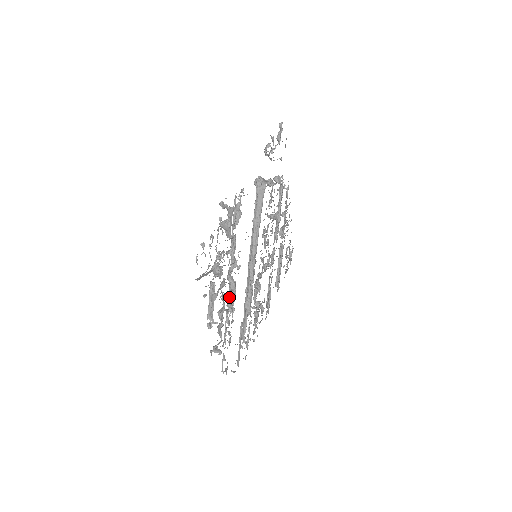
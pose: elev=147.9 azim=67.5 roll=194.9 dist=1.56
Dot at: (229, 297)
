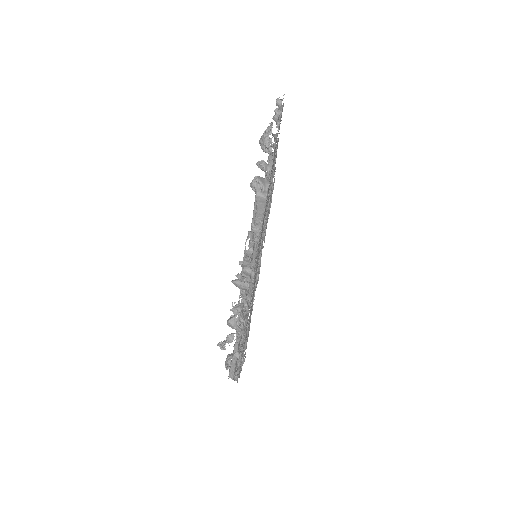
Dot at: (239, 320)
